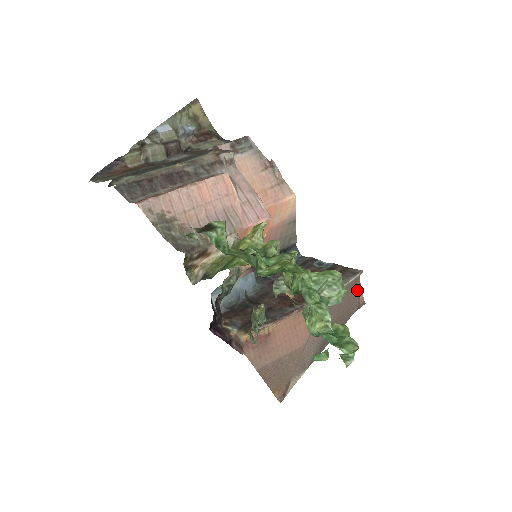
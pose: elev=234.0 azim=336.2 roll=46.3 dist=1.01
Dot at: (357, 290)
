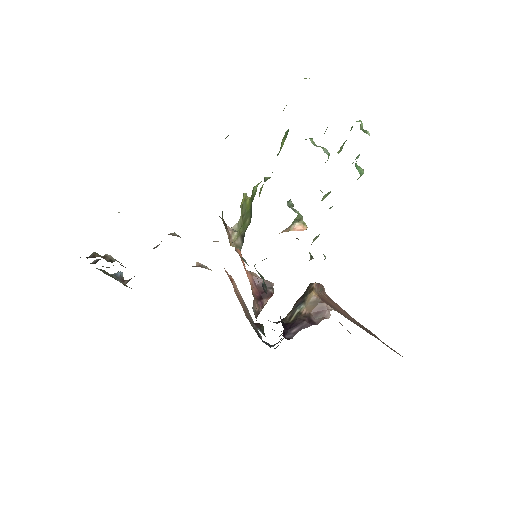
Dot at: occluded
